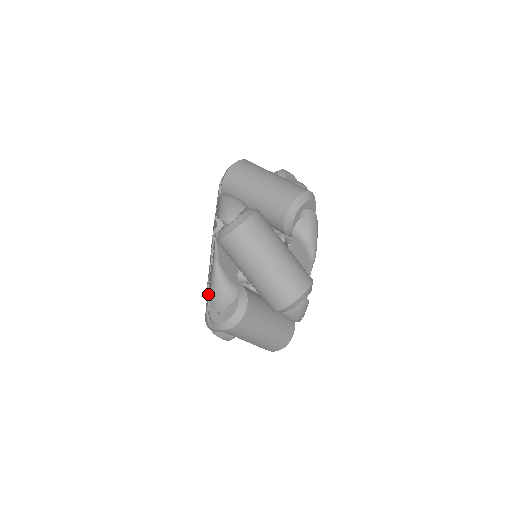
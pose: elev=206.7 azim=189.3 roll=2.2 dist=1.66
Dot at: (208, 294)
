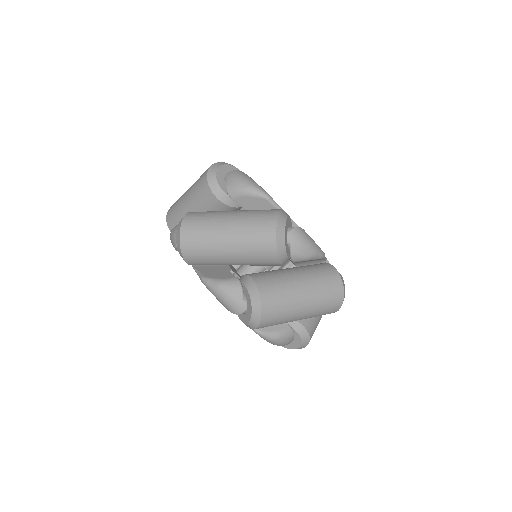
Dot at: occluded
